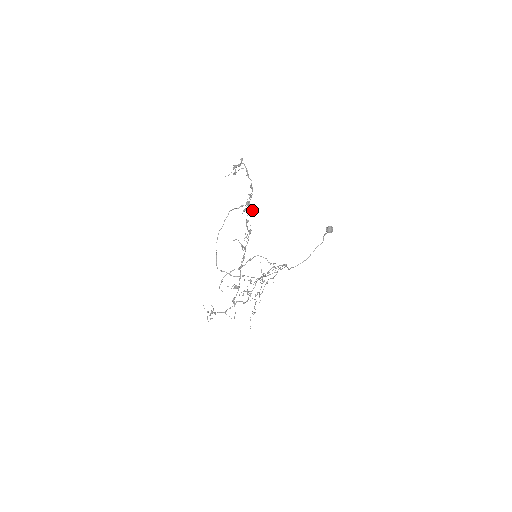
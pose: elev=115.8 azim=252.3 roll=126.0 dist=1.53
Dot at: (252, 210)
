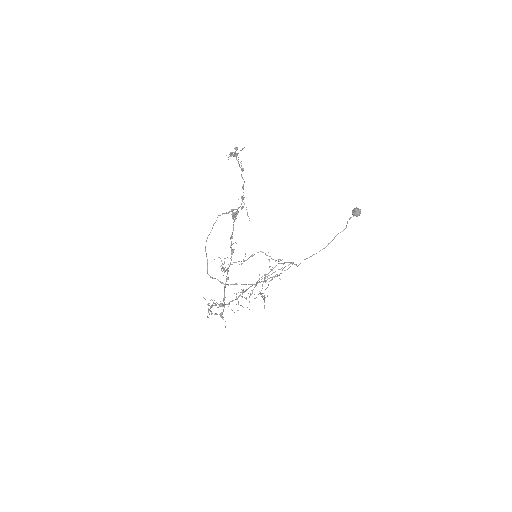
Dot at: occluded
